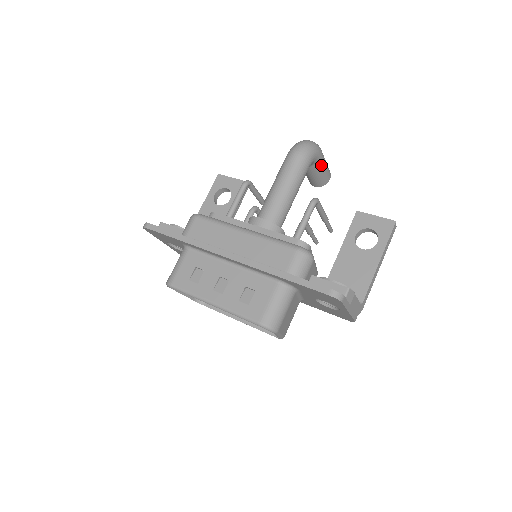
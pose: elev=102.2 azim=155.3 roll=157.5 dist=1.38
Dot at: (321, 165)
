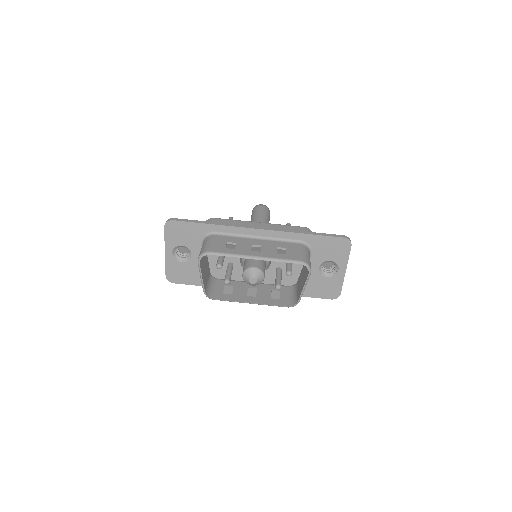
Dot at: occluded
